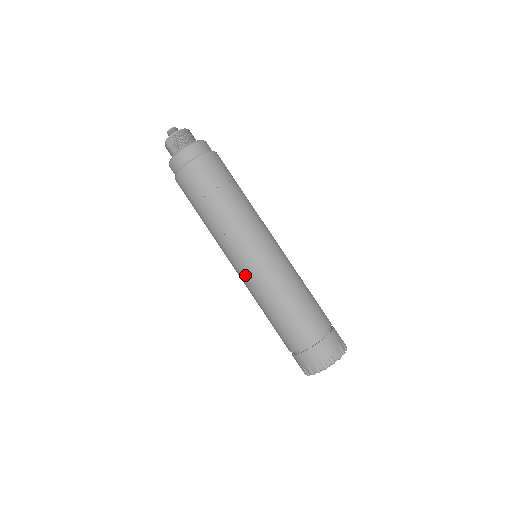
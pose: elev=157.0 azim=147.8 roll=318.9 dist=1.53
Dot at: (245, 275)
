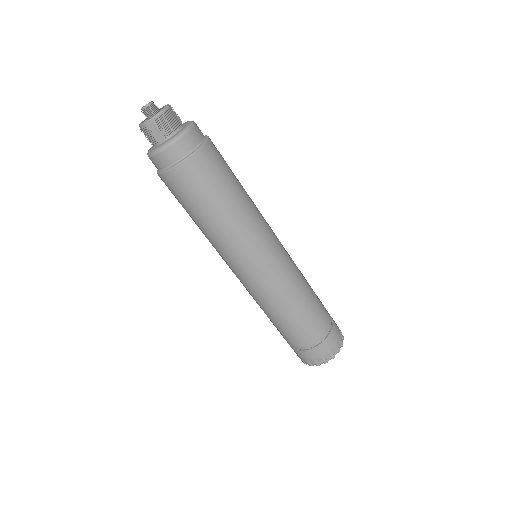
Dot at: (255, 282)
